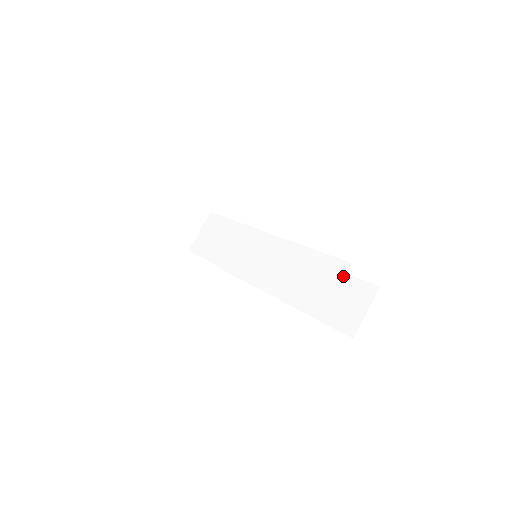
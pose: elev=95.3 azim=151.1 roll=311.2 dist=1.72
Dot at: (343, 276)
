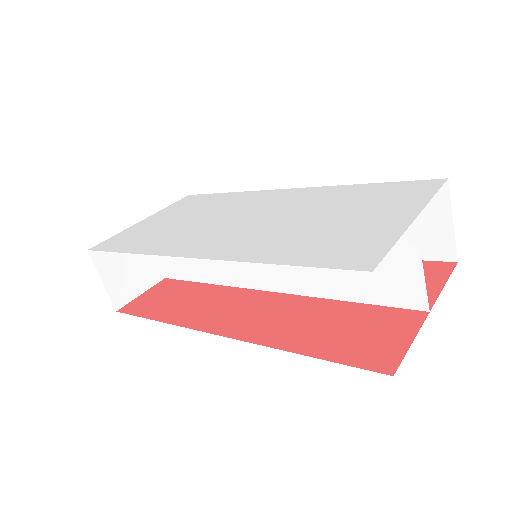
Dot at: (416, 243)
